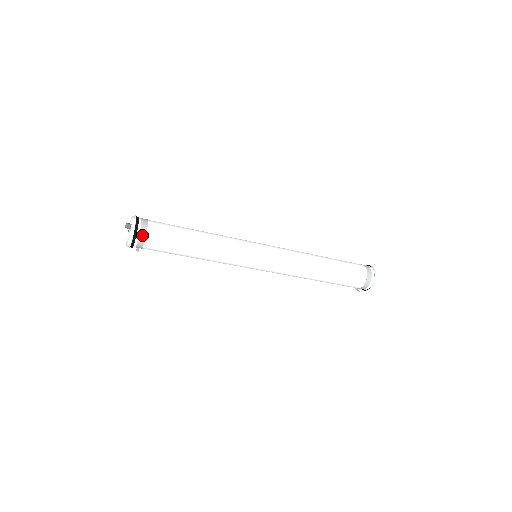
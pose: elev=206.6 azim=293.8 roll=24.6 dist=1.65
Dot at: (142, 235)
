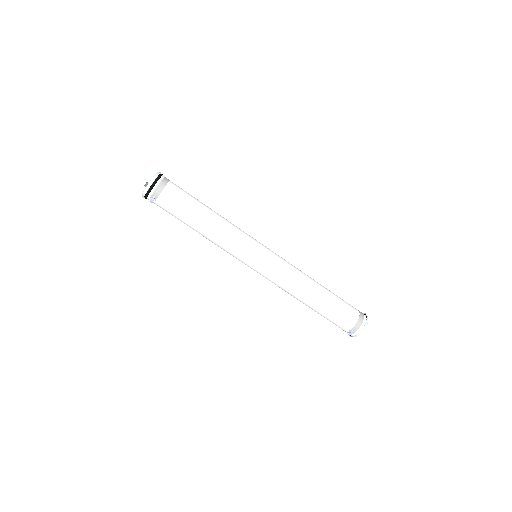
Dot at: (165, 180)
